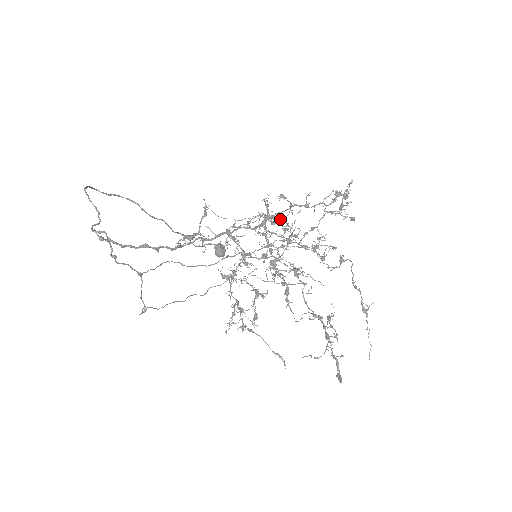
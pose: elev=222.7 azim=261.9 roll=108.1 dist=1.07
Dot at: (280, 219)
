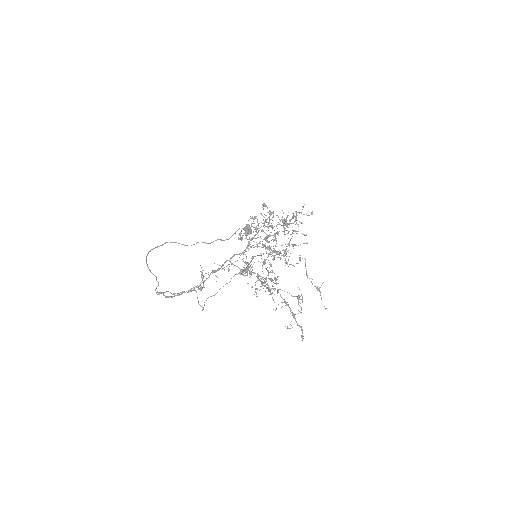
Dot at: (271, 214)
